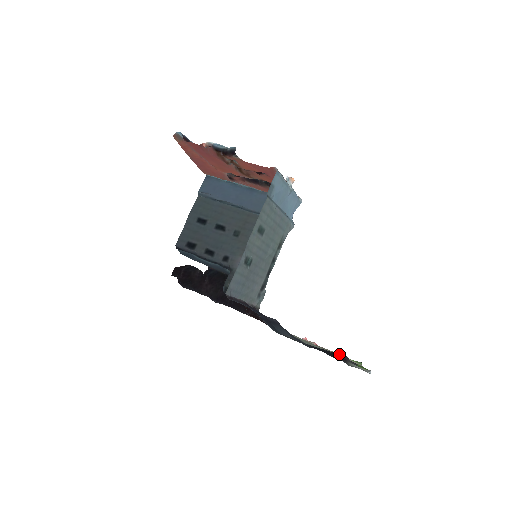
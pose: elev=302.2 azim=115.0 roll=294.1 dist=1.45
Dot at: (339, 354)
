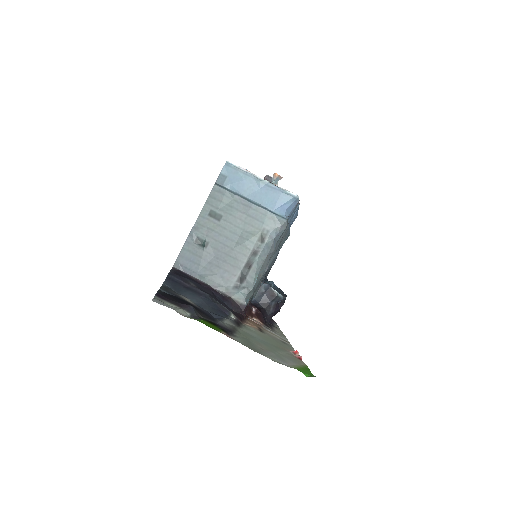
Dot at: occluded
